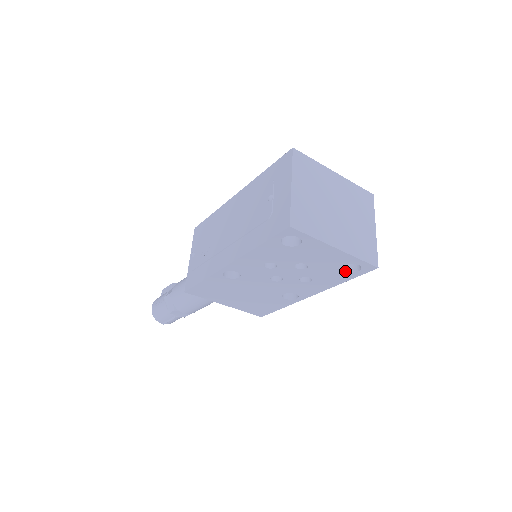
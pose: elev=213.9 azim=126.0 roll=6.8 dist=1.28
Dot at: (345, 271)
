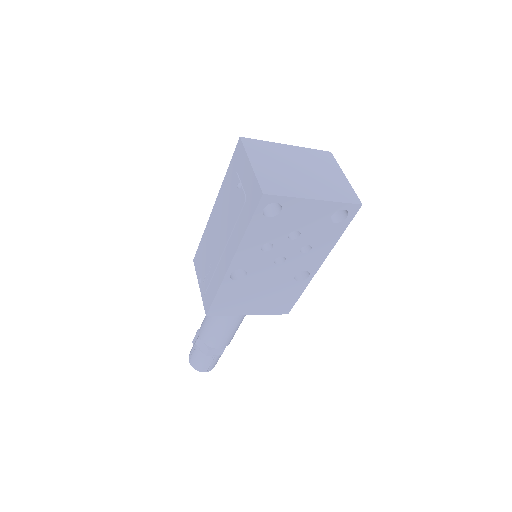
Dot at: (335, 222)
